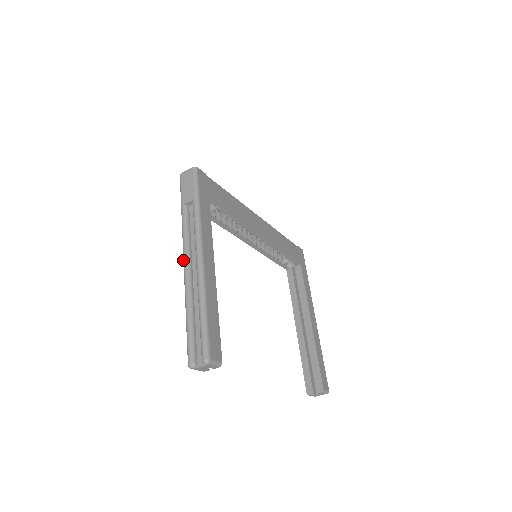
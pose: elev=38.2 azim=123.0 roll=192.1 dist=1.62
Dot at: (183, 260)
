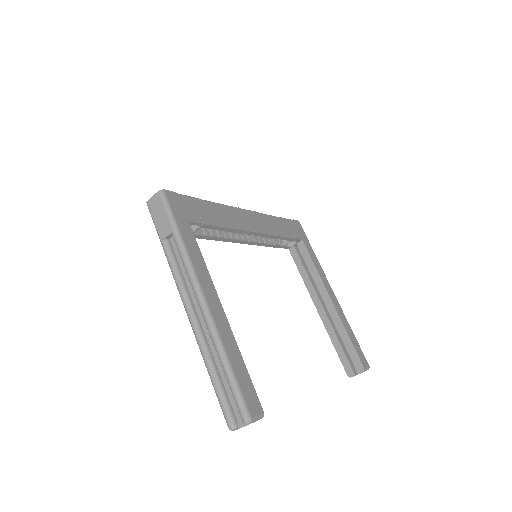
Dot at: (184, 307)
